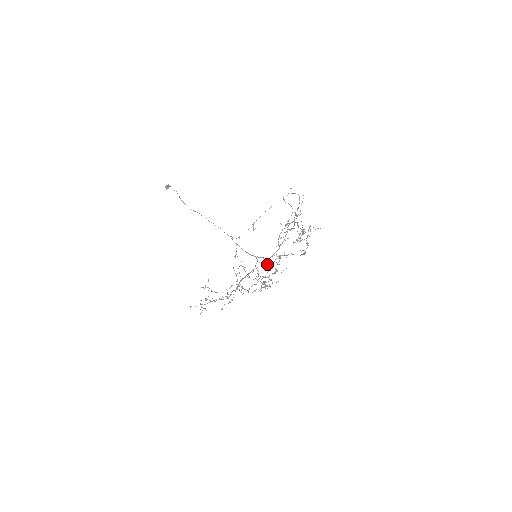
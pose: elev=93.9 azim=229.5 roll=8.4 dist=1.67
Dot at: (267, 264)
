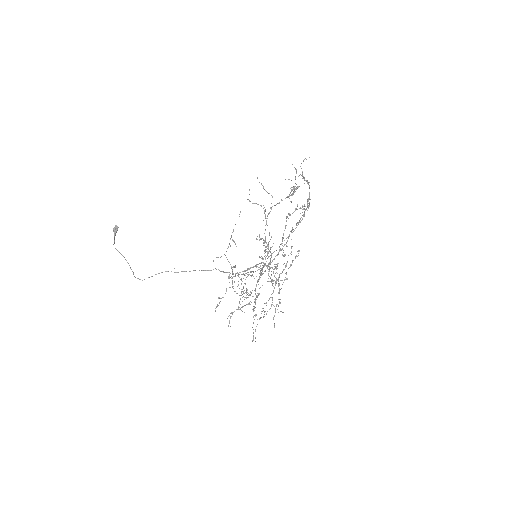
Dot at: (264, 303)
